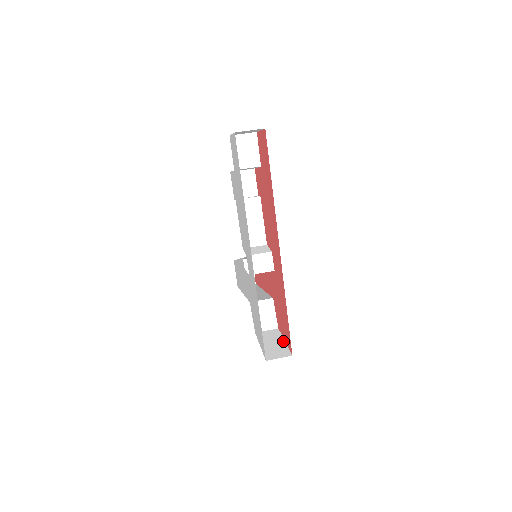
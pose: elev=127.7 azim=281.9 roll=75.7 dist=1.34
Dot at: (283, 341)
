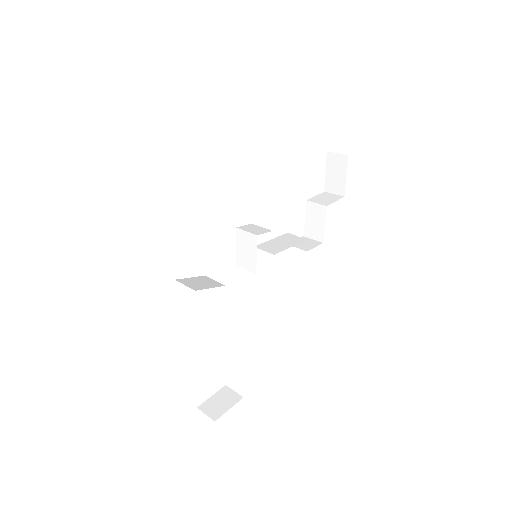
Dot at: occluded
